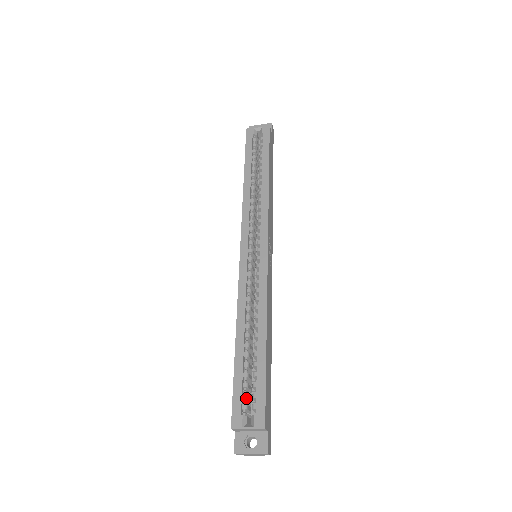
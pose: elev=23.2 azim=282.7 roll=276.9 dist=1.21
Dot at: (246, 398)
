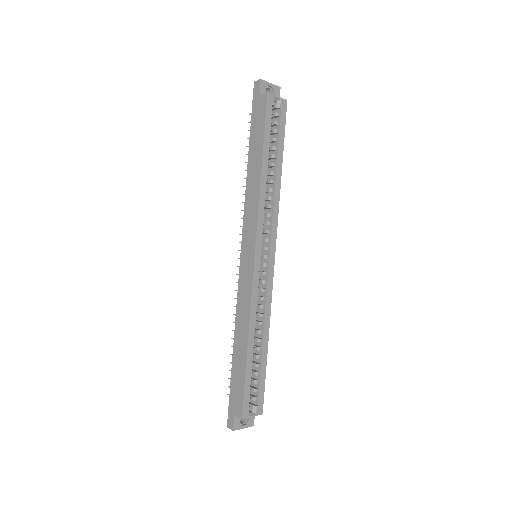
Dot at: (250, 392)
